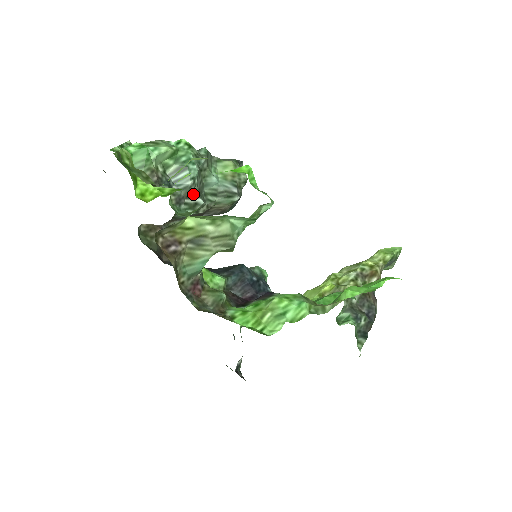
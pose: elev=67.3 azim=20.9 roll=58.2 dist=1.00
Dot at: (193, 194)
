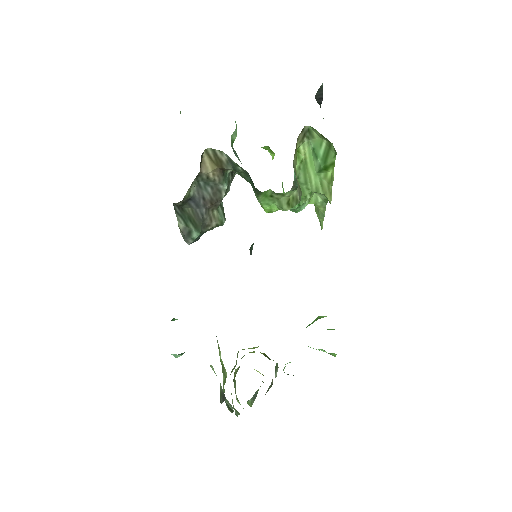
Dot at: (232, 176)
